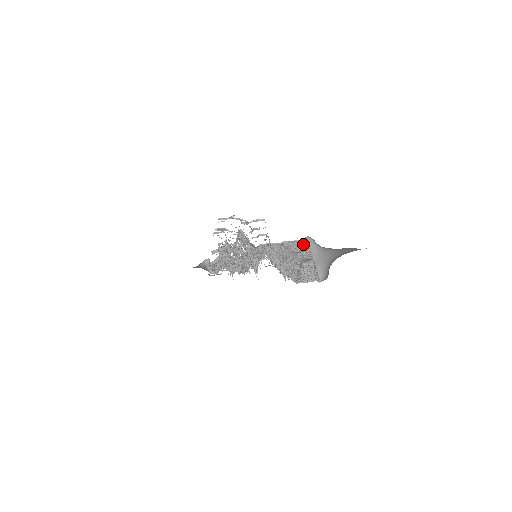
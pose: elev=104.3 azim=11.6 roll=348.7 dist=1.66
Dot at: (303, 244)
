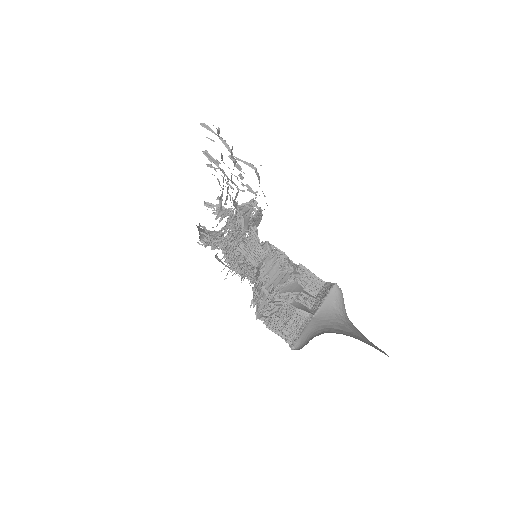
Dot at: (323, 289)
